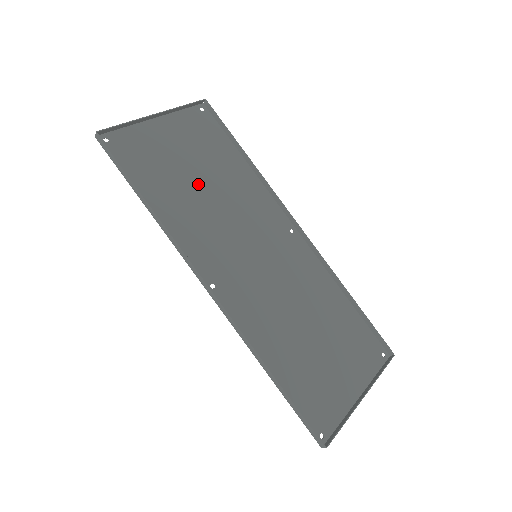
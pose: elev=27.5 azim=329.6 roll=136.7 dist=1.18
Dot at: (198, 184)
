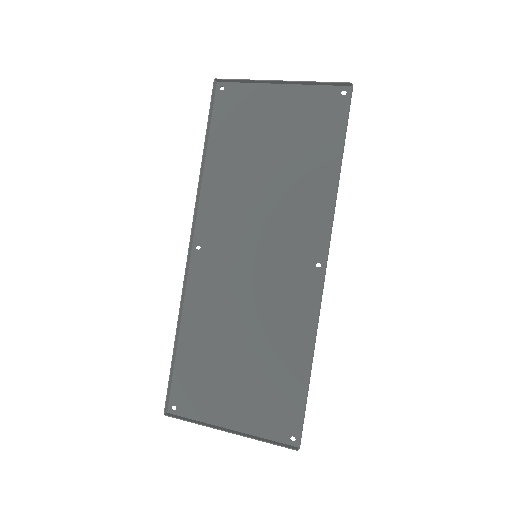
Dot at: (264, 164)
